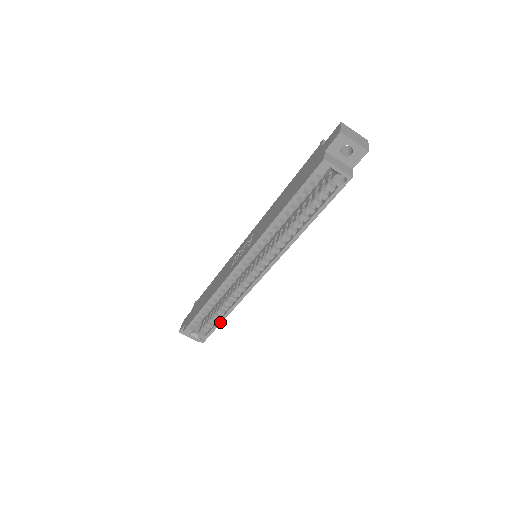
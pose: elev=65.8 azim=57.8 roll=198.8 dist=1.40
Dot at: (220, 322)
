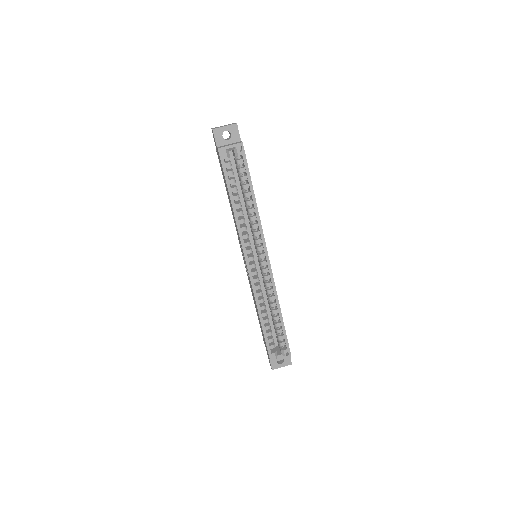
Dot at: (283, 325)
